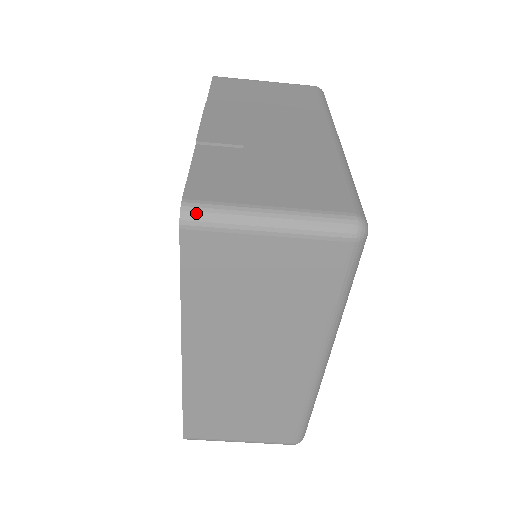
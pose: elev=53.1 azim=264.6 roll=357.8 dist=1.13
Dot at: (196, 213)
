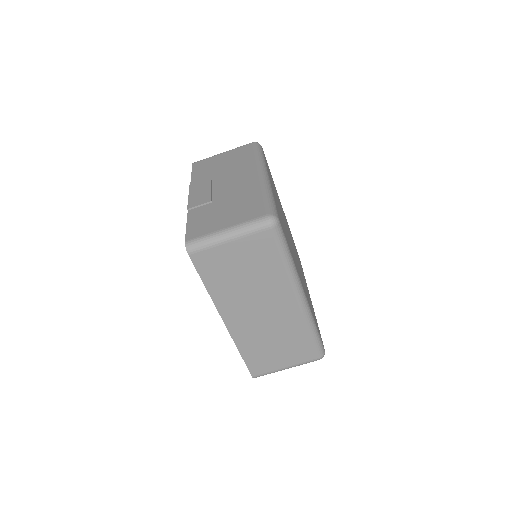
Dot at: (193, 245)
